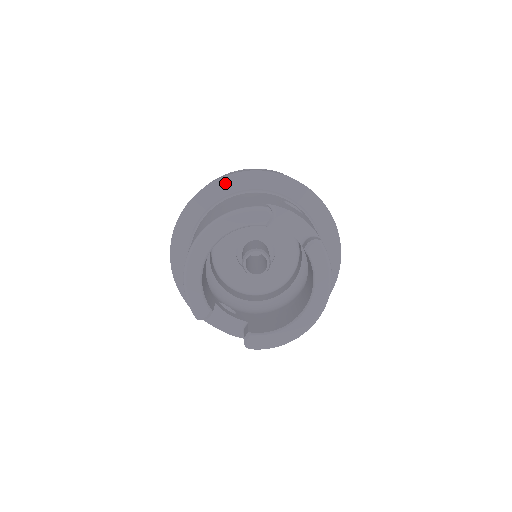
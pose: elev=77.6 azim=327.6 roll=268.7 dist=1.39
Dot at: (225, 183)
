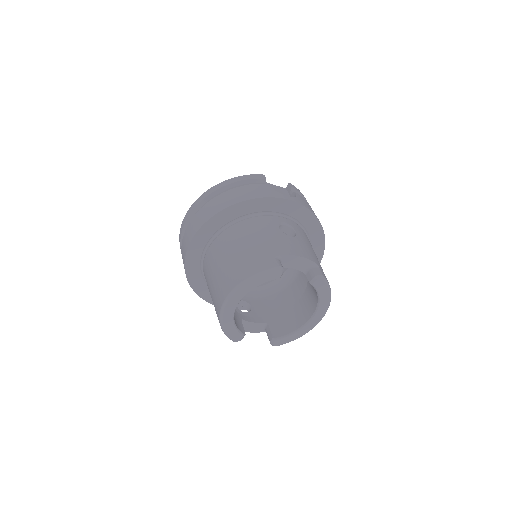
Dot at: (223, 215)
